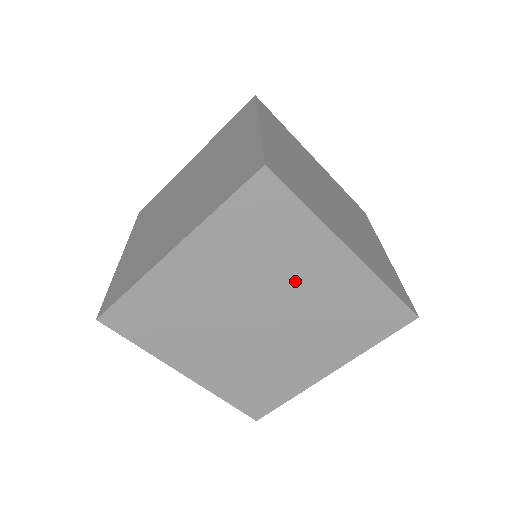
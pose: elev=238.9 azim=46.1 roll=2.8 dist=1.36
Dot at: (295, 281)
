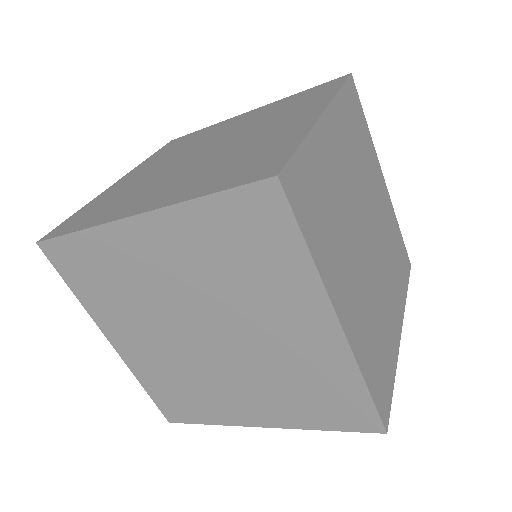
Dot at: occluded
